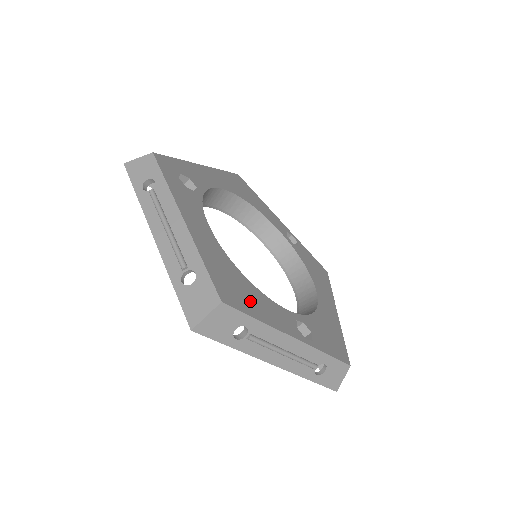
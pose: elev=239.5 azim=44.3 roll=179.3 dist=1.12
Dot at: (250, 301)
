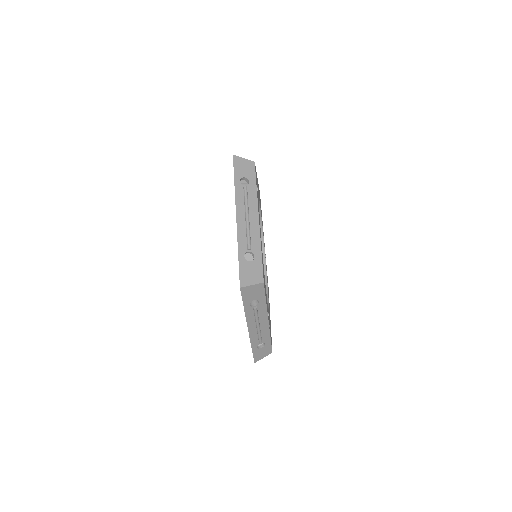
Dot at: occluded
